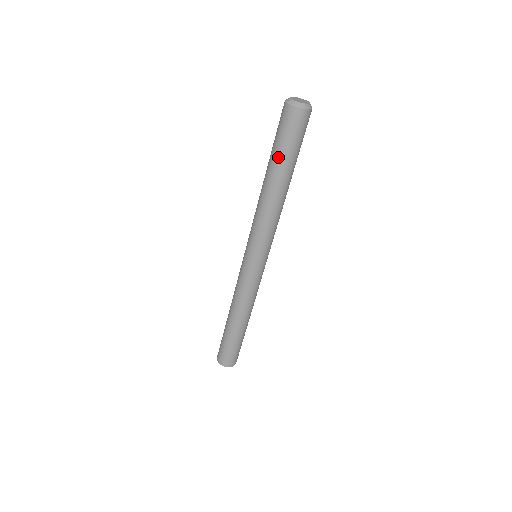
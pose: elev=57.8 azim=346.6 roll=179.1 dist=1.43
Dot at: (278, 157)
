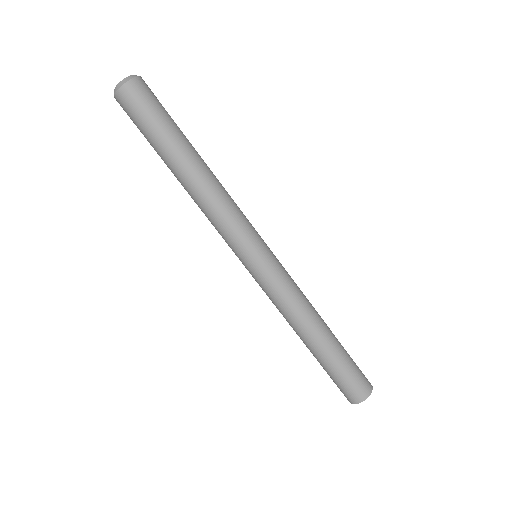
Dot at: (159, 144)
